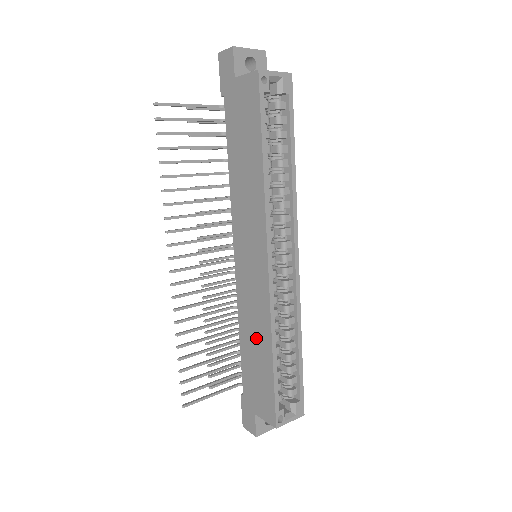
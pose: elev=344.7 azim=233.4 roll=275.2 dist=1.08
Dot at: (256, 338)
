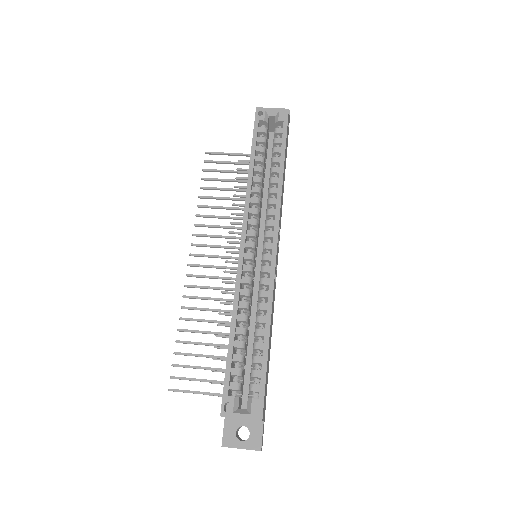
Dot at: occluded
